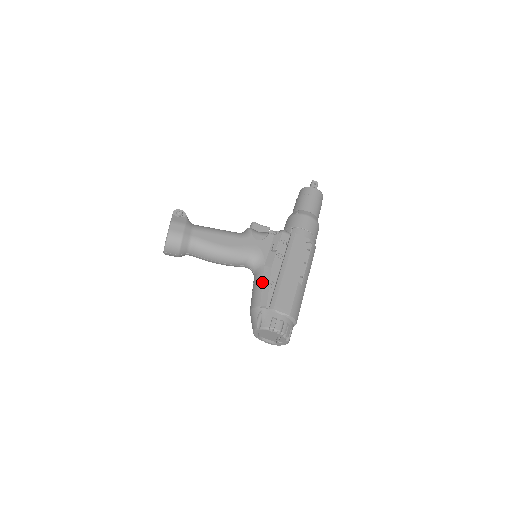
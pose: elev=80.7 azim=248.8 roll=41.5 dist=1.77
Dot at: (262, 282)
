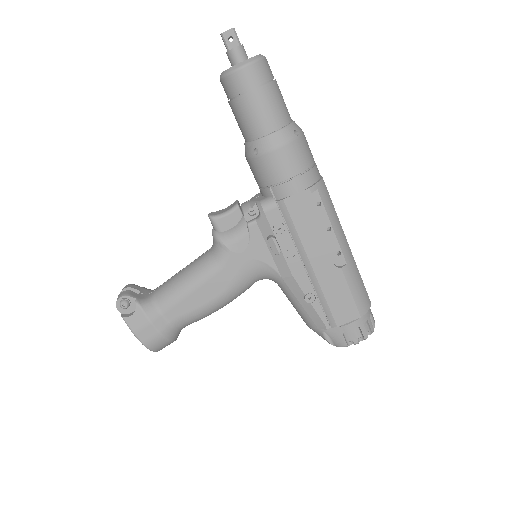
Dot at: (296, 300)
